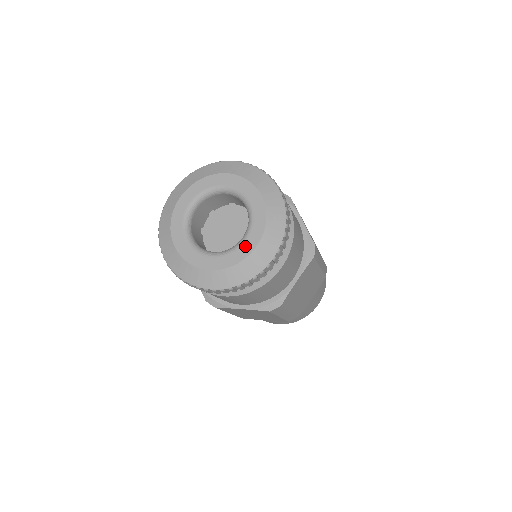
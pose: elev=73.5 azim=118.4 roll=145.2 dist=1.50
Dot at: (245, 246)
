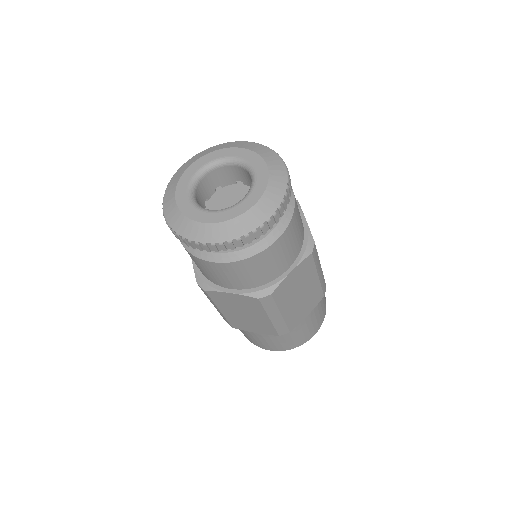
Dot at: (243, 205)
